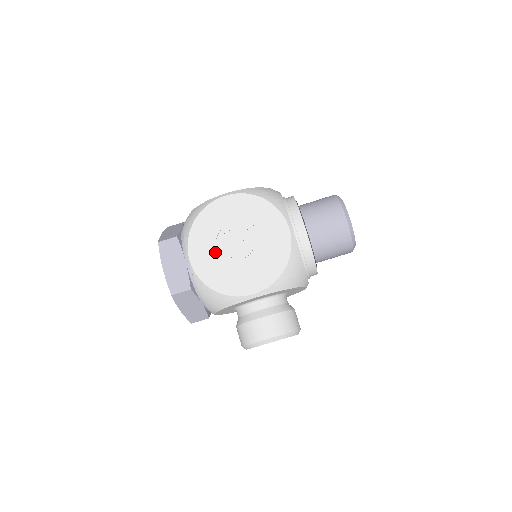
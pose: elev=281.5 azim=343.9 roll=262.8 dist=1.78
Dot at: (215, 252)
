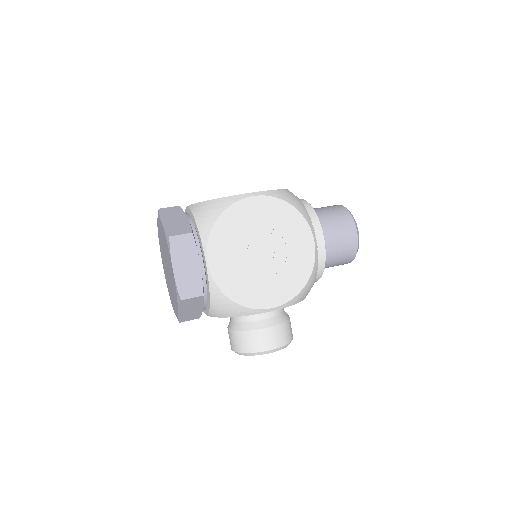
Dot at: (237, 258)
